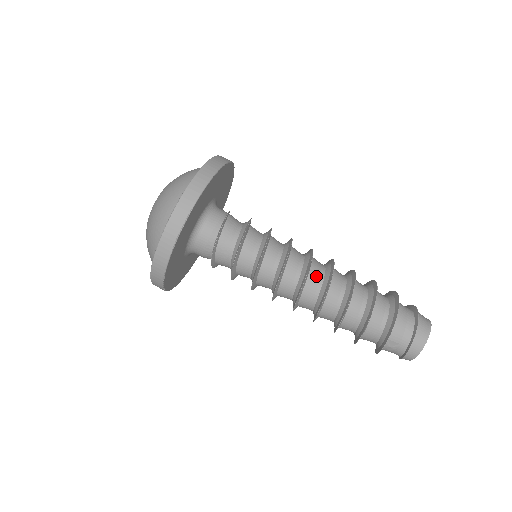
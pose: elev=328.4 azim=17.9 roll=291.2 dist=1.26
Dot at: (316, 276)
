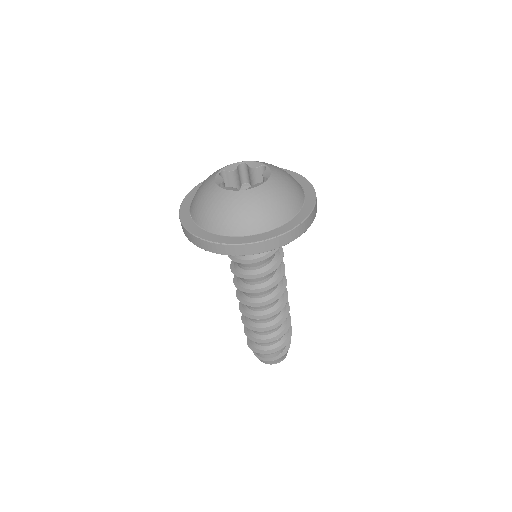
Dot at: (263, 307)
